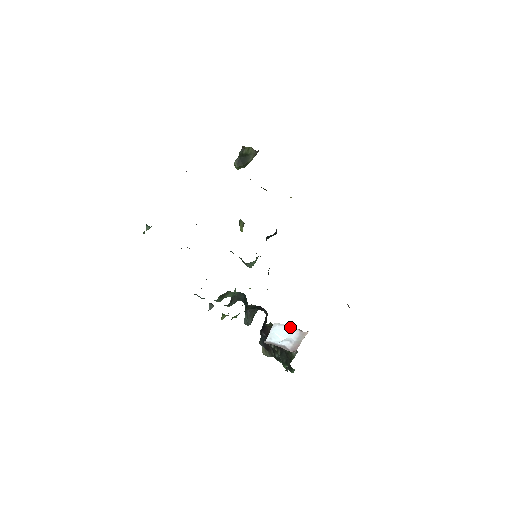
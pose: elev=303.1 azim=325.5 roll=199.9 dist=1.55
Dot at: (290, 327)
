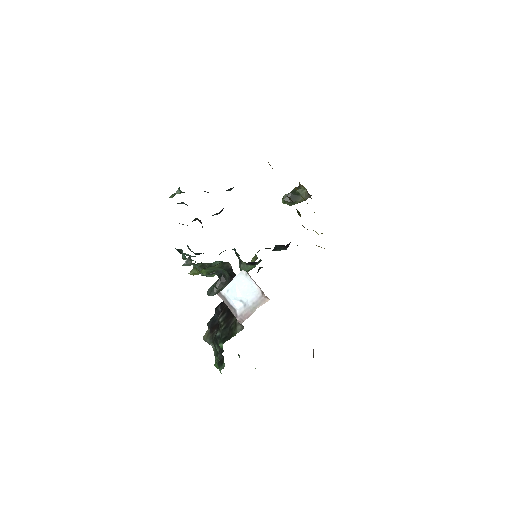
Dot at: (254, 284)
